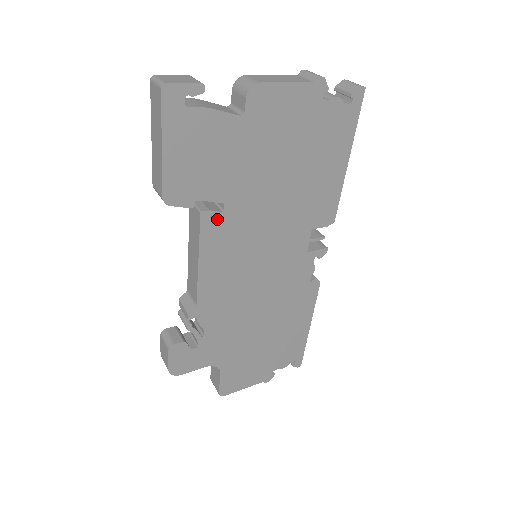
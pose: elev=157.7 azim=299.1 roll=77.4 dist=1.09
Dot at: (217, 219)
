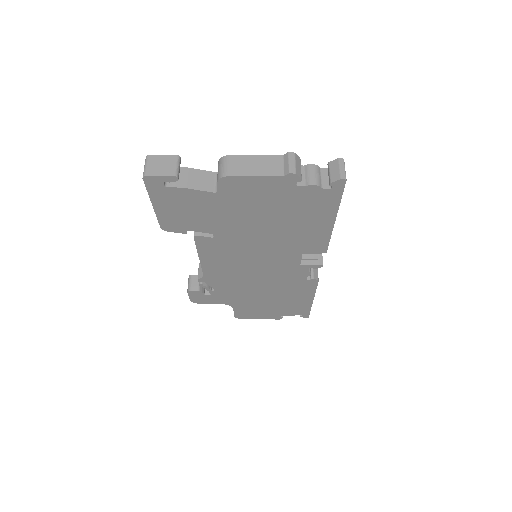
Dot at: (209, 240)
